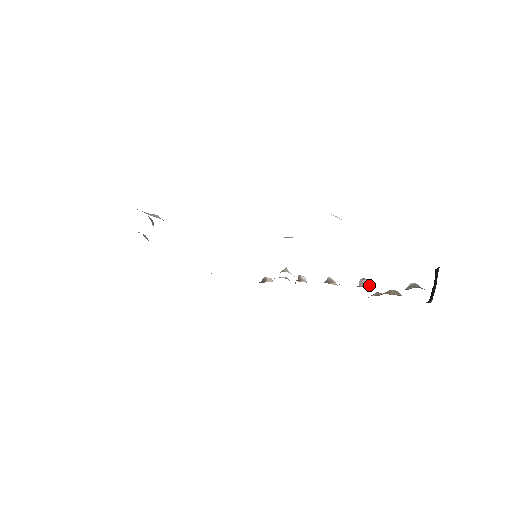
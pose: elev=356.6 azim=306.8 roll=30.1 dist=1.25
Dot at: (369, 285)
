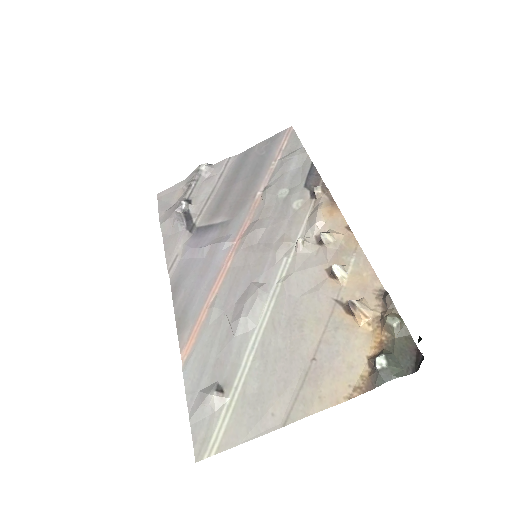
Dot at: (355, 315)
